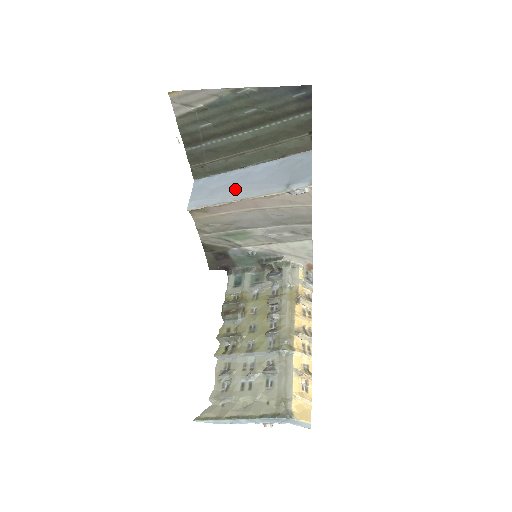
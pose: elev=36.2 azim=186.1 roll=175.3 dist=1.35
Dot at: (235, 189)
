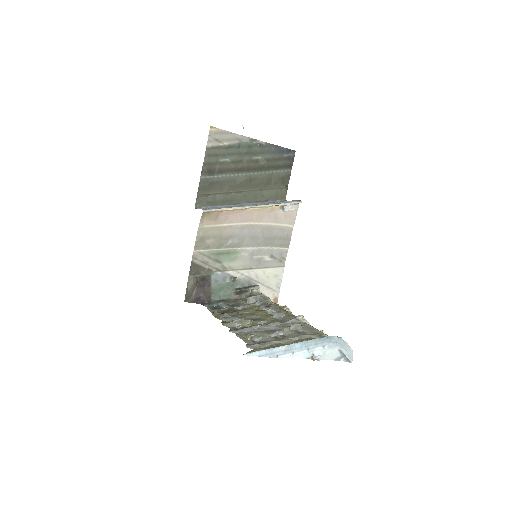
Dot at: occluded
